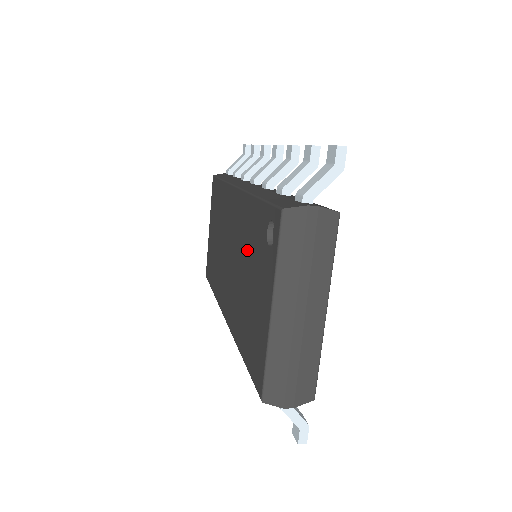
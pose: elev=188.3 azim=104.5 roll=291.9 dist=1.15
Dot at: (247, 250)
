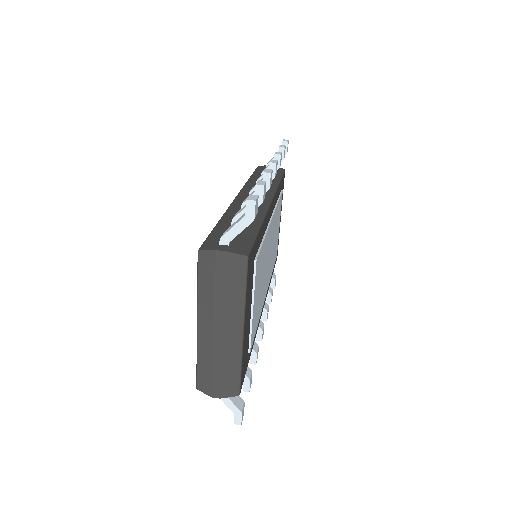
Dot at: occluded
